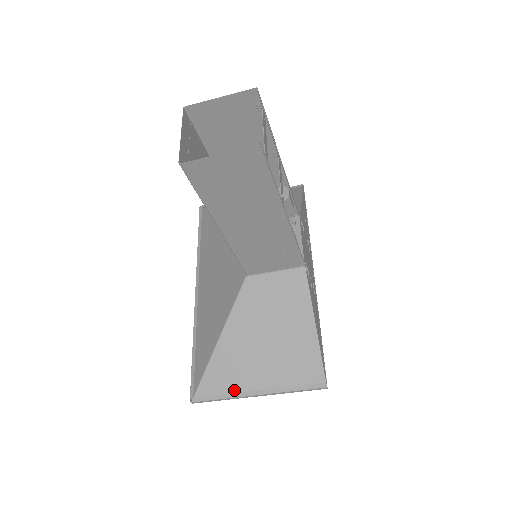
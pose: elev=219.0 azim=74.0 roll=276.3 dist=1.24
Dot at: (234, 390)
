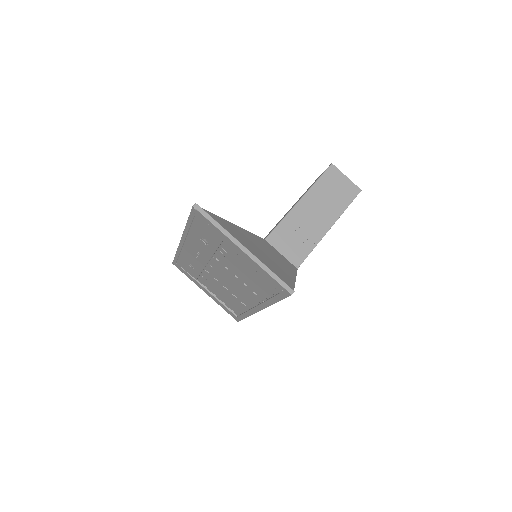
Dot at: (231, 234)
